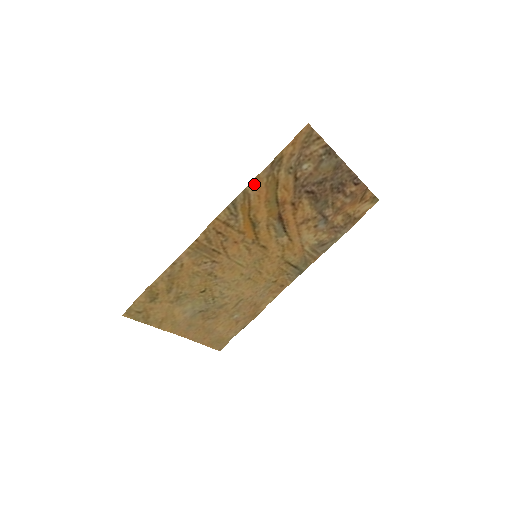
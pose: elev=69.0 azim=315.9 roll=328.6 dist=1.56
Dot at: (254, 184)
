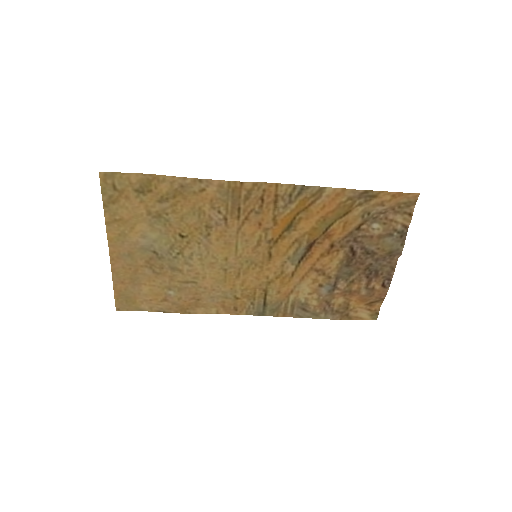
Dot at: (334, 192)
